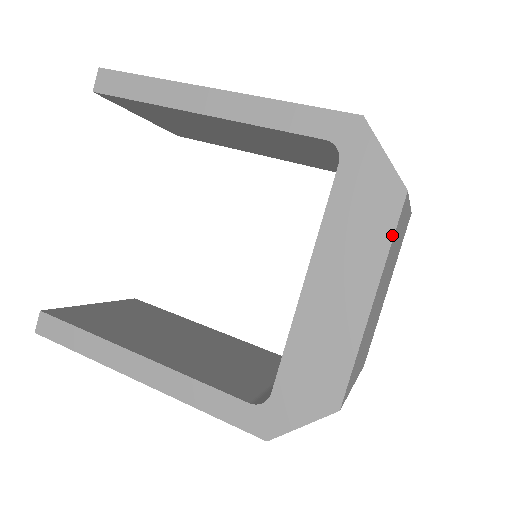
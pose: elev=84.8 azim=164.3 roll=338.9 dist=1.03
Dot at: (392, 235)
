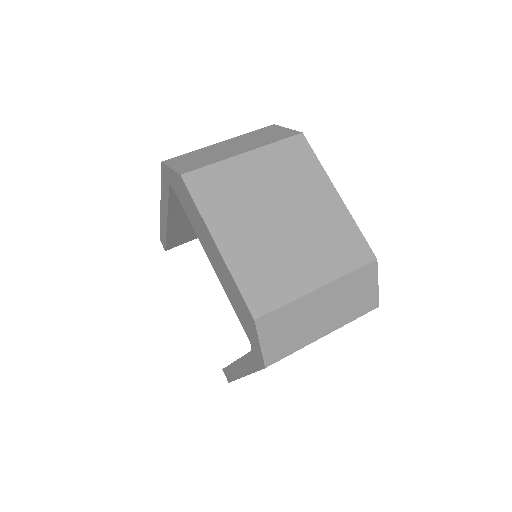
Dot at: (194, 202)
